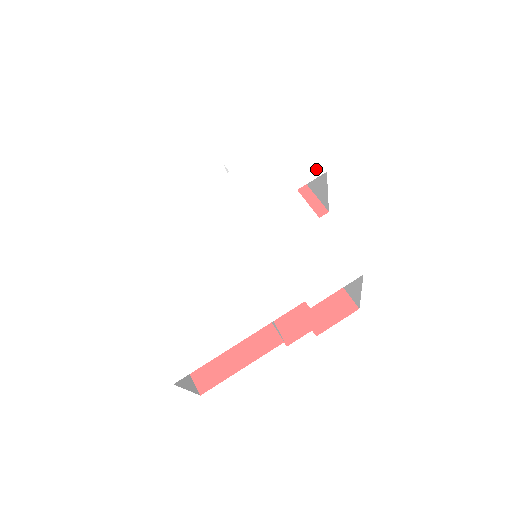
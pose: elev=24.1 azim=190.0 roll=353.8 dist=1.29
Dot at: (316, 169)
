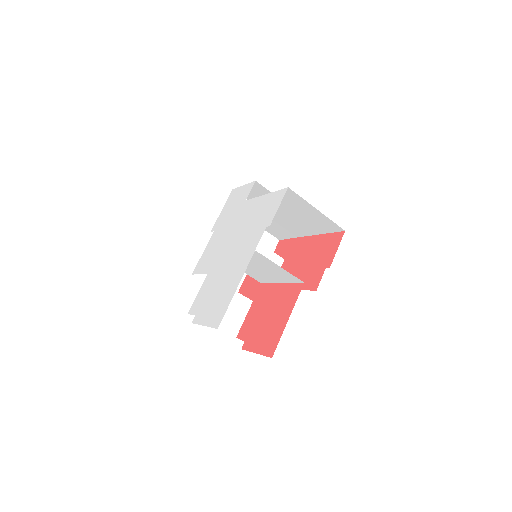
Dot at: (250, 185)
